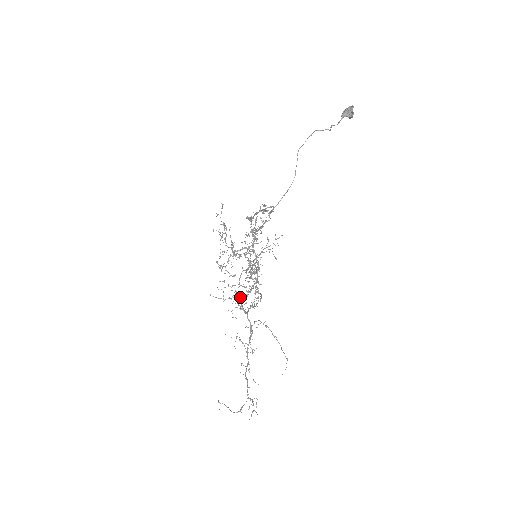
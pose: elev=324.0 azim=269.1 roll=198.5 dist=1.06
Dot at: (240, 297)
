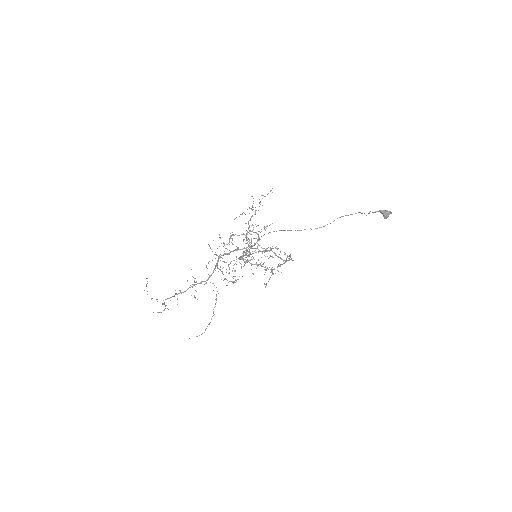
Dot at: occluded
